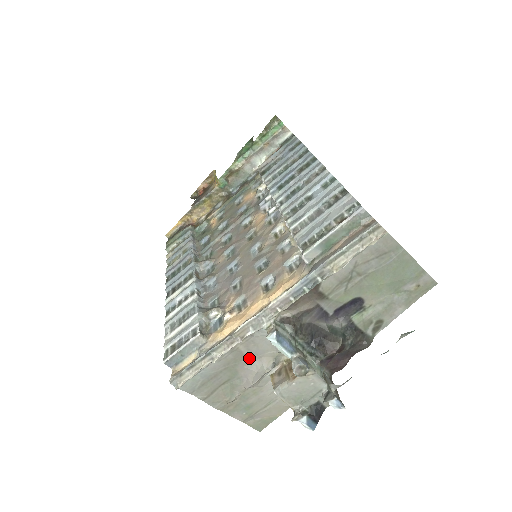
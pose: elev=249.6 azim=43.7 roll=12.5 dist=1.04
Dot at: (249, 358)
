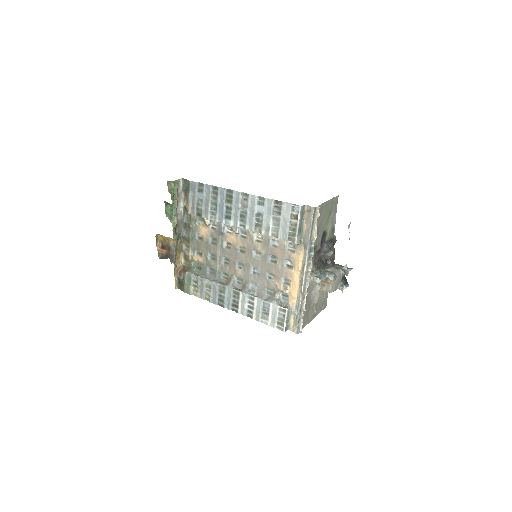
Dot at: (310, 294)
